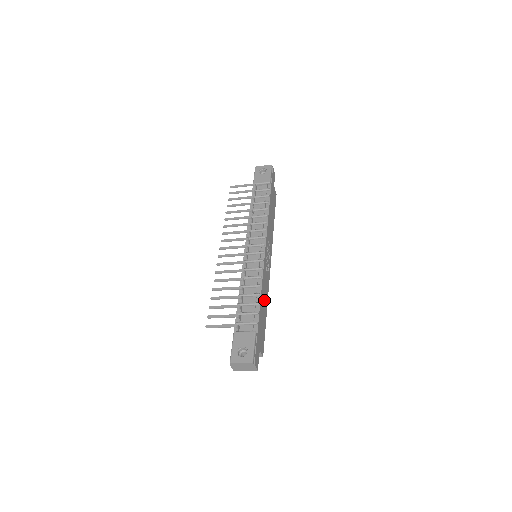
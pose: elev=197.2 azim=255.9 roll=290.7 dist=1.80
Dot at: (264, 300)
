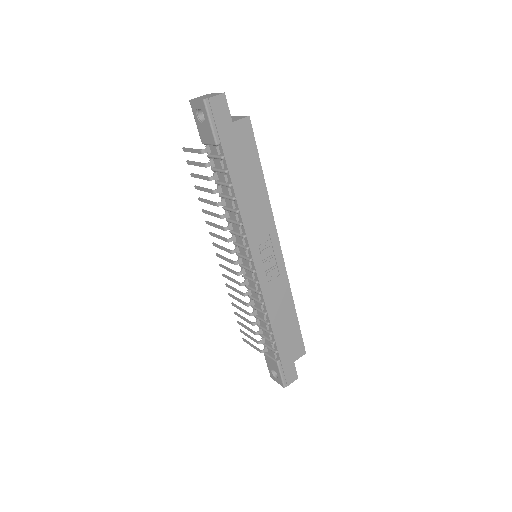
Dot at: (282, 312)
